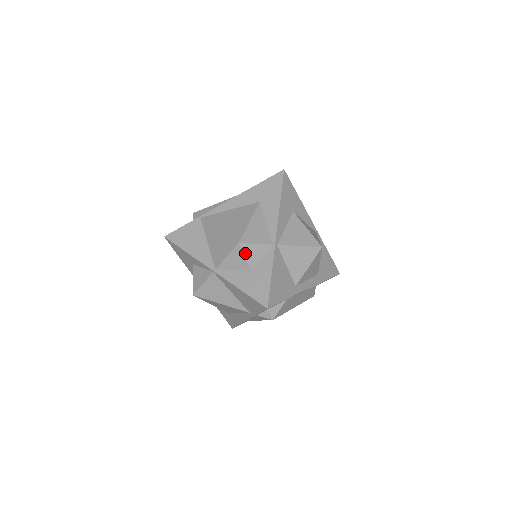
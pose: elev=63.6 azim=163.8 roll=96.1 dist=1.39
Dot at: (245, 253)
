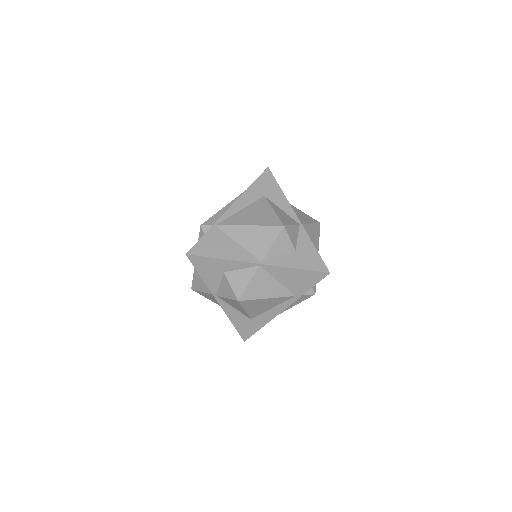
Dot at: (289, 235)
